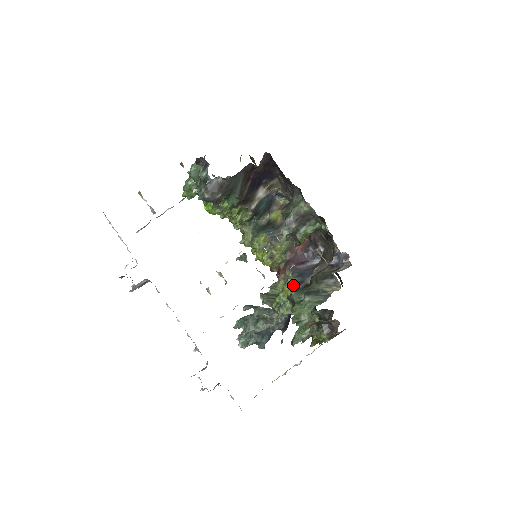
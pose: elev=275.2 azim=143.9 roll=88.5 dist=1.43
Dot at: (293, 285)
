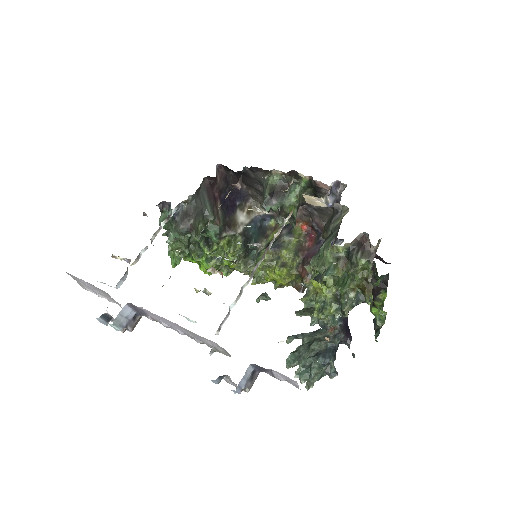
Dot at: (318, 271)
